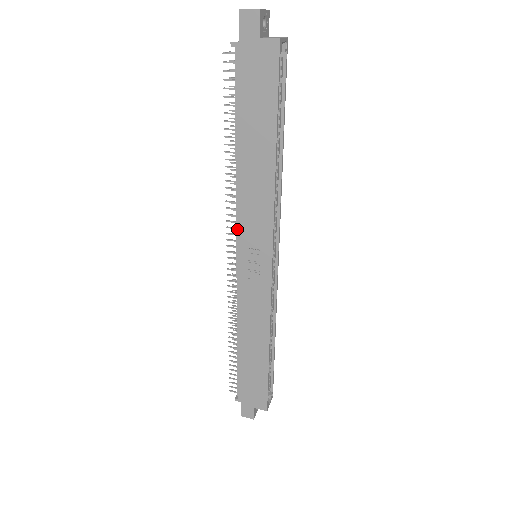
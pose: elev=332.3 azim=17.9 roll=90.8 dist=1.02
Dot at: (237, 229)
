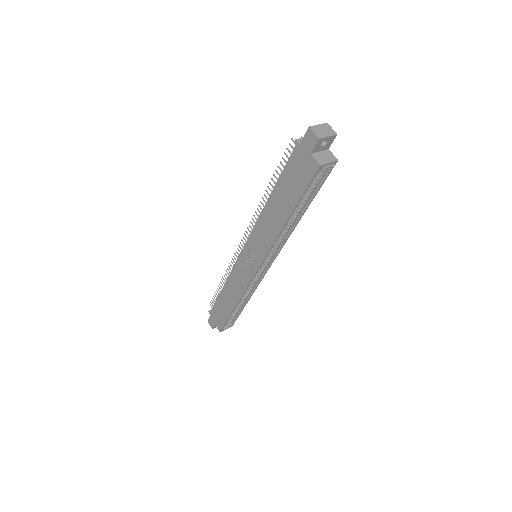
Dot at: (250, 236)
